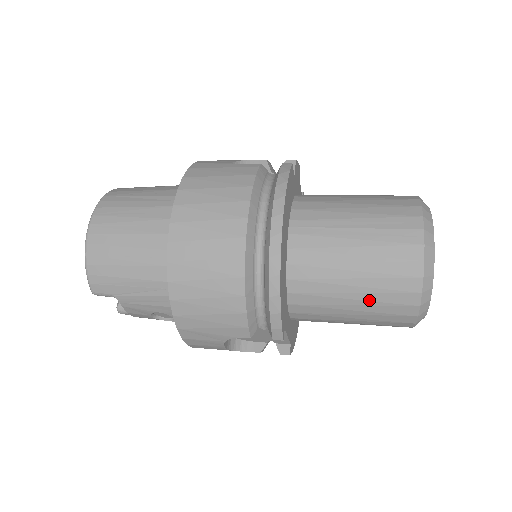
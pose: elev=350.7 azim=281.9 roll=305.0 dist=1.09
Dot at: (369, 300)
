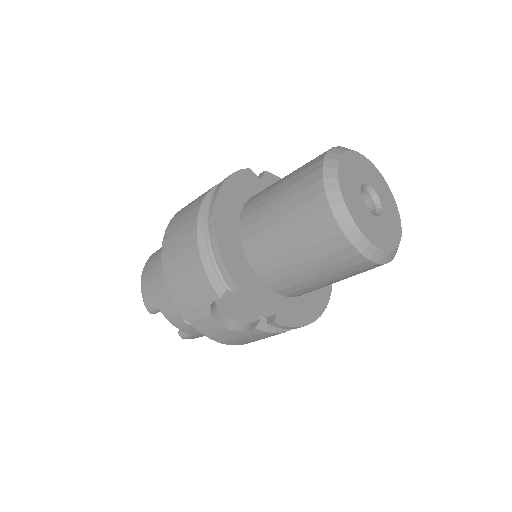
Dot at: (298, 234)
